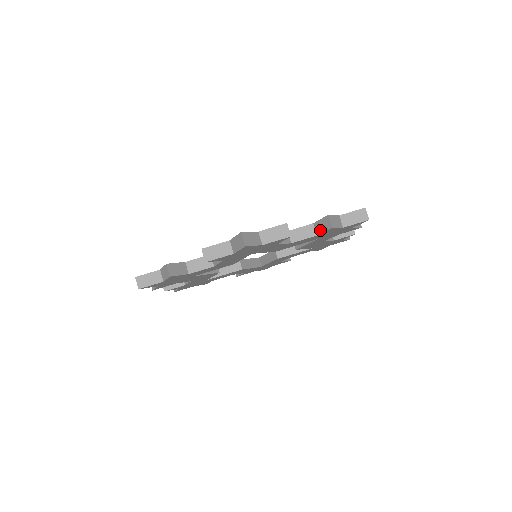
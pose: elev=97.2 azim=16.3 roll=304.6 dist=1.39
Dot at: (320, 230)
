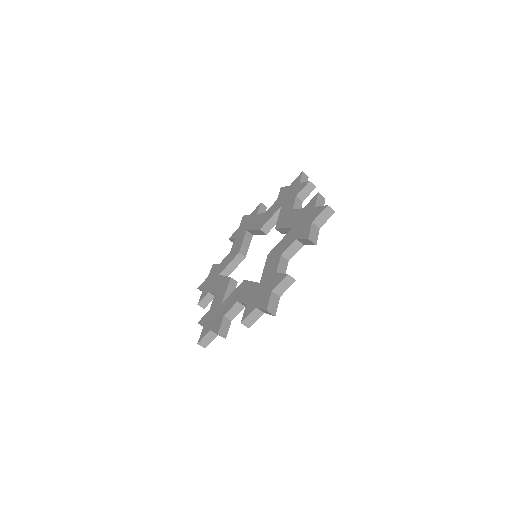
Dot at: occluded
